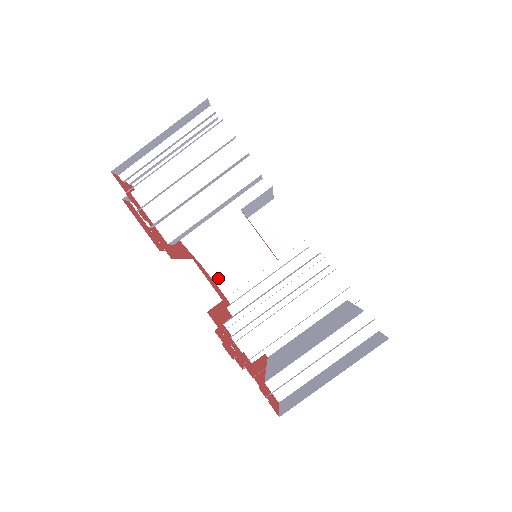
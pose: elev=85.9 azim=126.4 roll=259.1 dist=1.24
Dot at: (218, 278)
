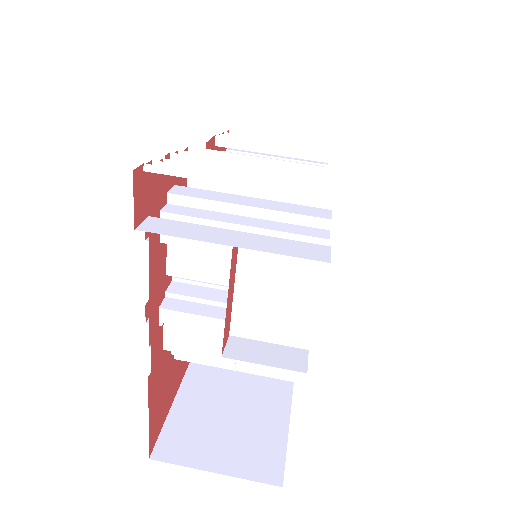
Dot at: occluded
